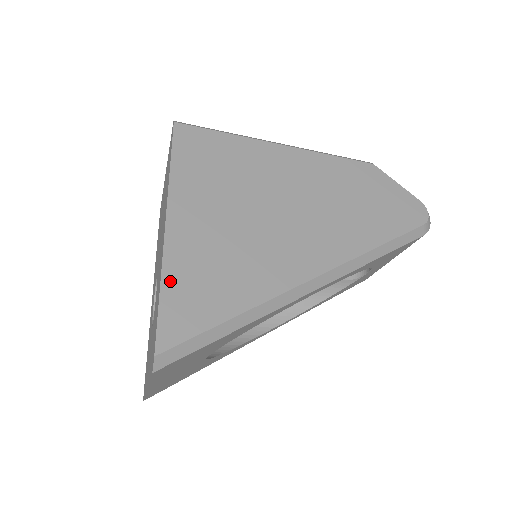
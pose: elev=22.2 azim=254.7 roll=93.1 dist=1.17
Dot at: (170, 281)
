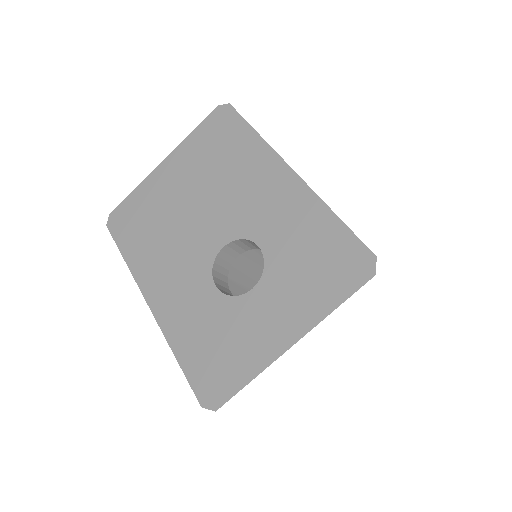
Dot at: occluded
